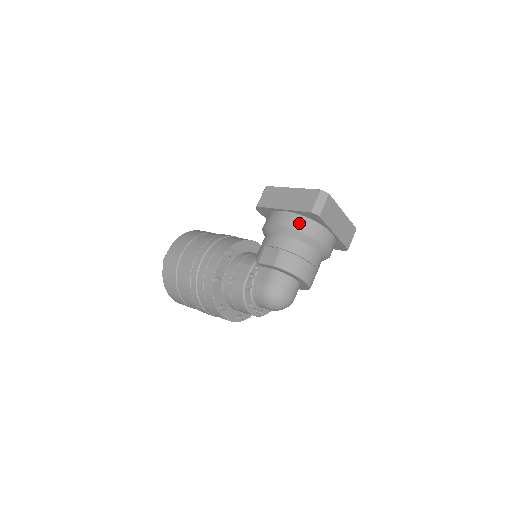
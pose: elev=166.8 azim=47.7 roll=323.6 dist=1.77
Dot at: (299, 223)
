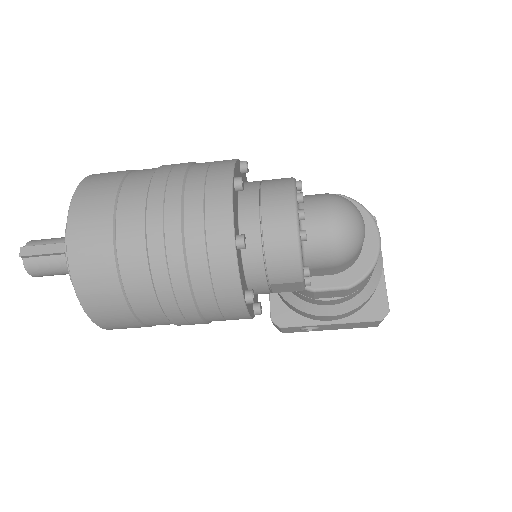
Dot at: occluded
